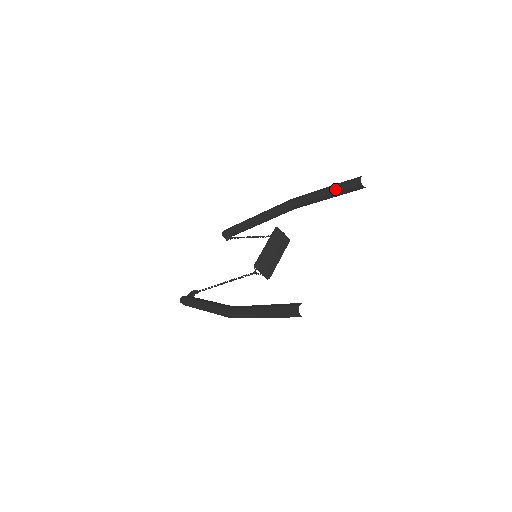
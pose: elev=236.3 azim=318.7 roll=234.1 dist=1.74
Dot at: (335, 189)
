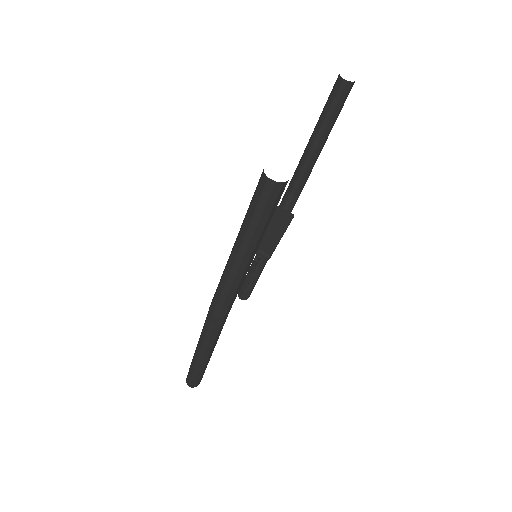
Dot at: (320, 118)
